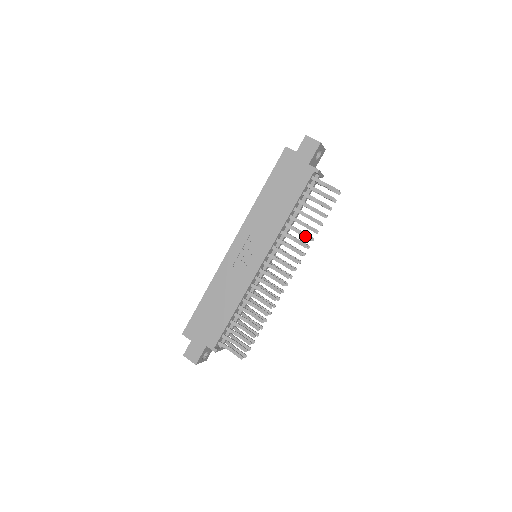
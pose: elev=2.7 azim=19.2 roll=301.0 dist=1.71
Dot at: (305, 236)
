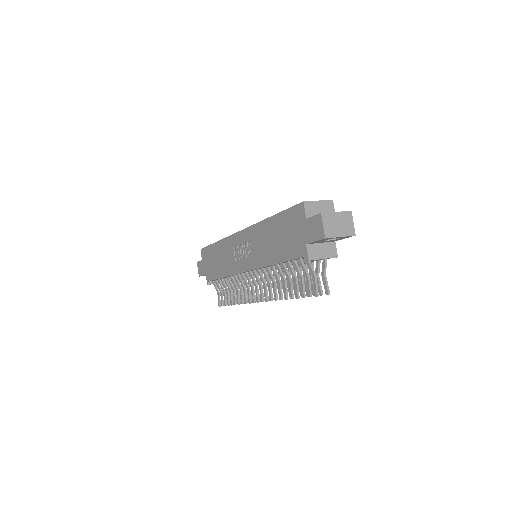
Dot at: (279, 292)
